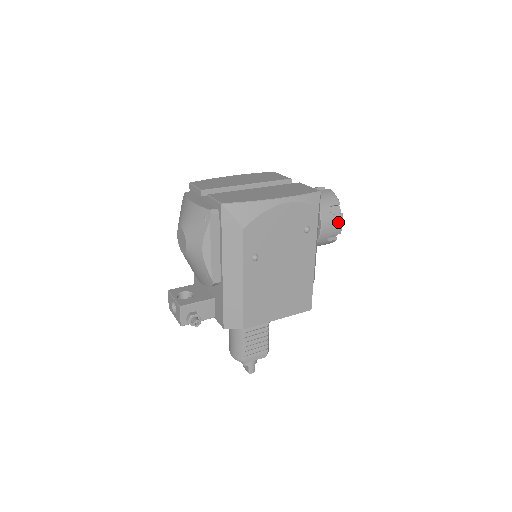
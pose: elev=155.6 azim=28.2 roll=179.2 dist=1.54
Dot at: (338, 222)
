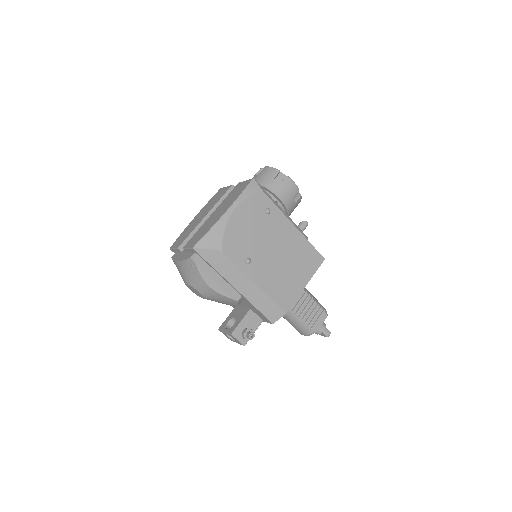
Dot at: (289, 184)
